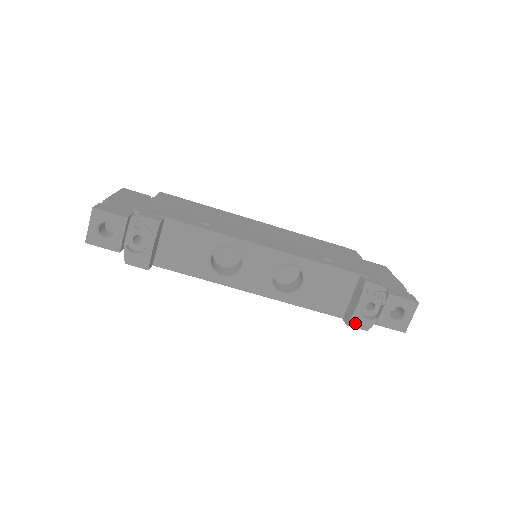
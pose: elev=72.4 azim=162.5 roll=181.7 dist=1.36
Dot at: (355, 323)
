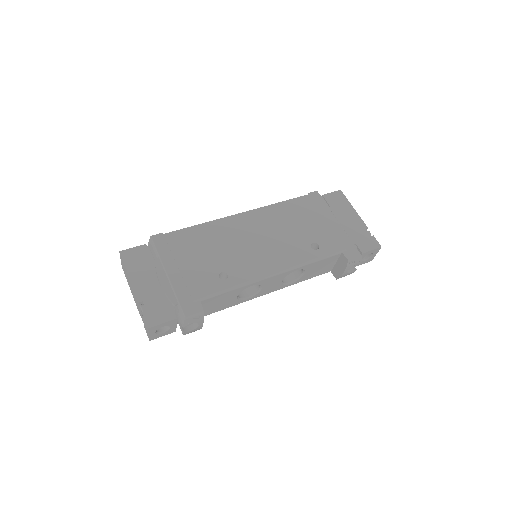
Dot at: occluded
